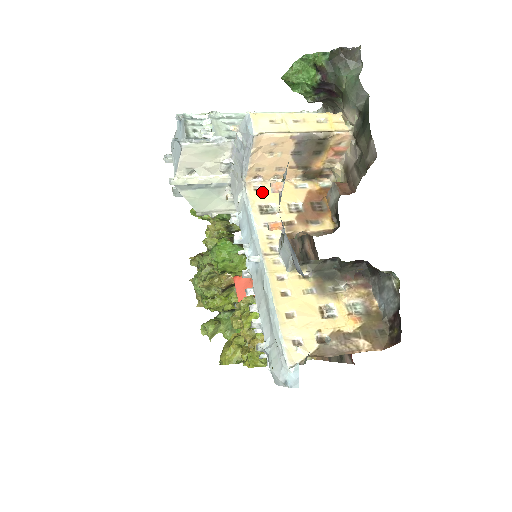
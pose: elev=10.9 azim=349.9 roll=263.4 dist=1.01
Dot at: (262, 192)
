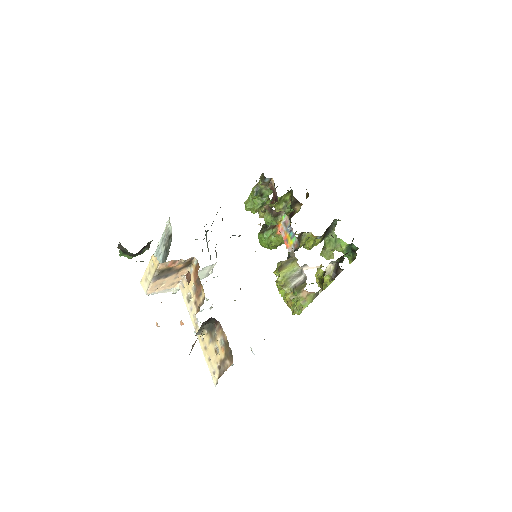
Dot at: (184, 288)
